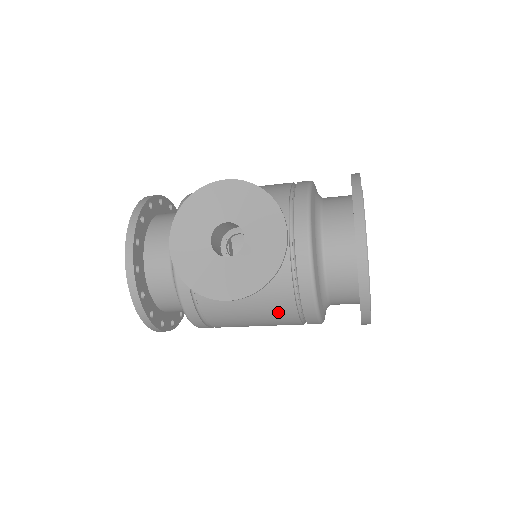
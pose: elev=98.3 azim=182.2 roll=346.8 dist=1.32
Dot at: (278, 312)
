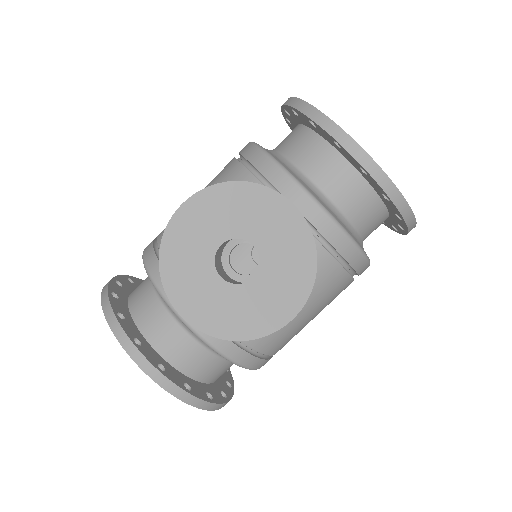
Dot at: (330, 289)
